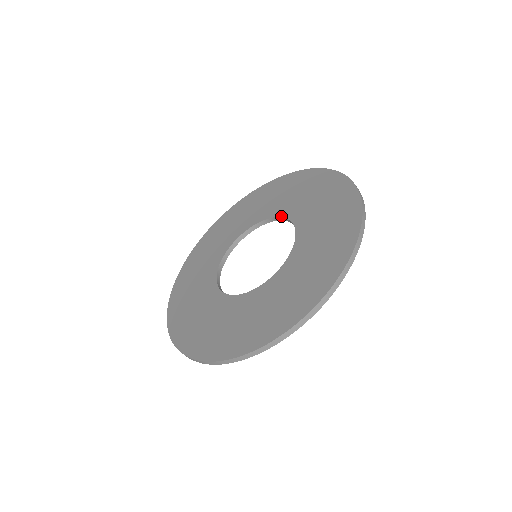
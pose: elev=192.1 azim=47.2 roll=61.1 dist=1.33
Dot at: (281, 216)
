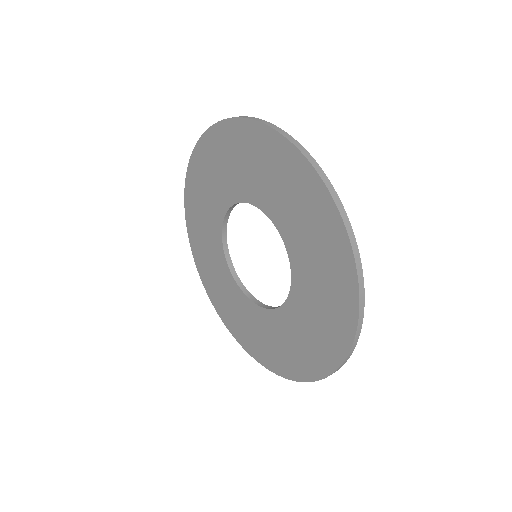
Dot at: (258, 207)
